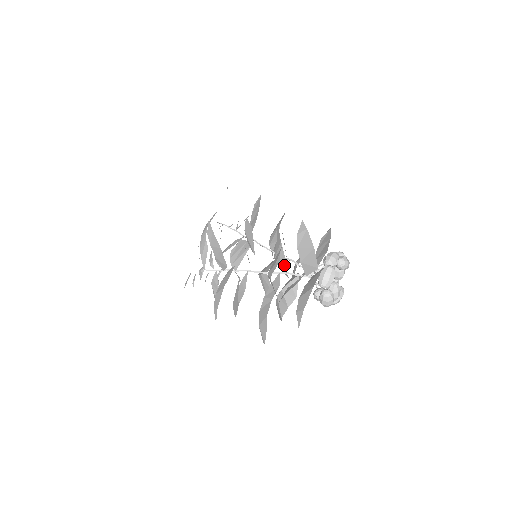
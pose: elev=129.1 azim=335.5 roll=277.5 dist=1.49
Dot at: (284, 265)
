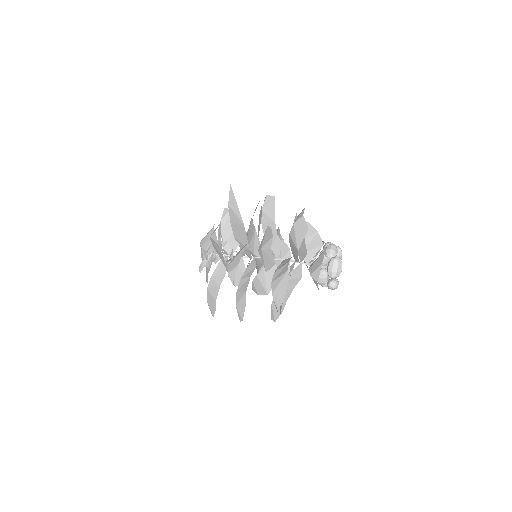
Dot at: (287, 254)
